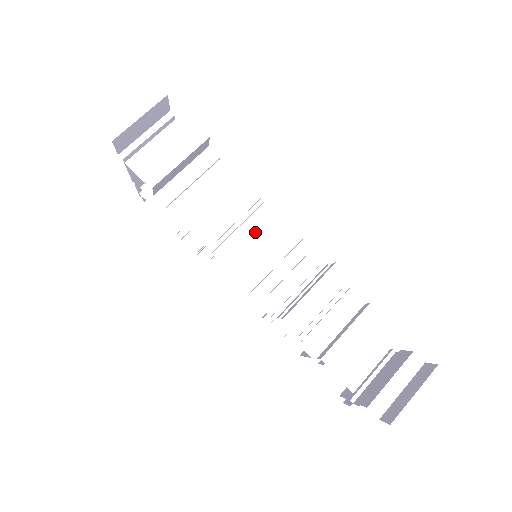
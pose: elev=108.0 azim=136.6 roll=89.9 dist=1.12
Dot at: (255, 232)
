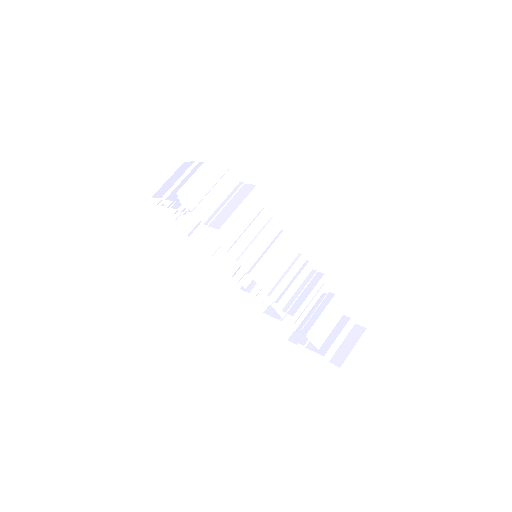
Dot at: (274, 252)
